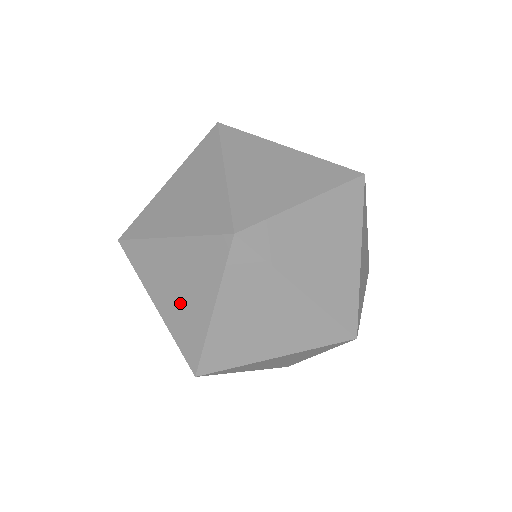
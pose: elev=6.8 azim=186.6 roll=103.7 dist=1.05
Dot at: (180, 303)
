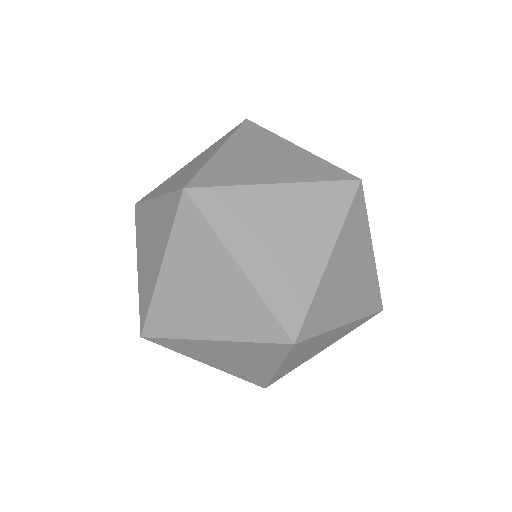
Dot at: (238, 365)
